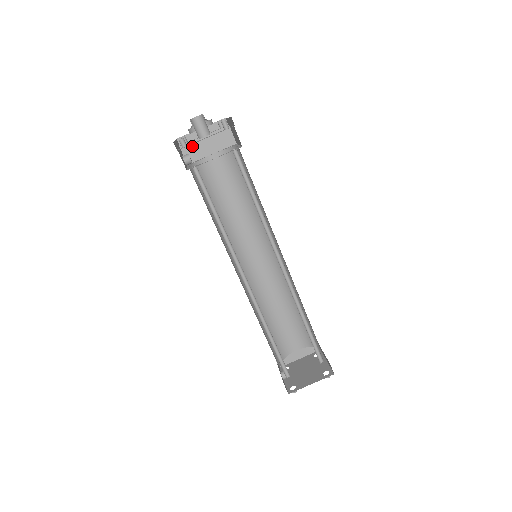
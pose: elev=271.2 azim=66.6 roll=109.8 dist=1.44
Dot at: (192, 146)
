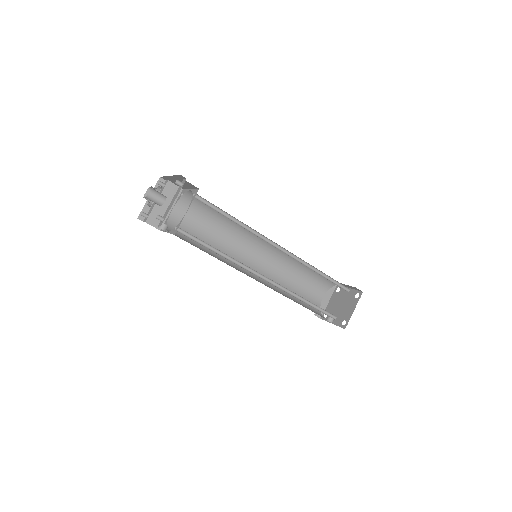
Dot at: (154, 215)
